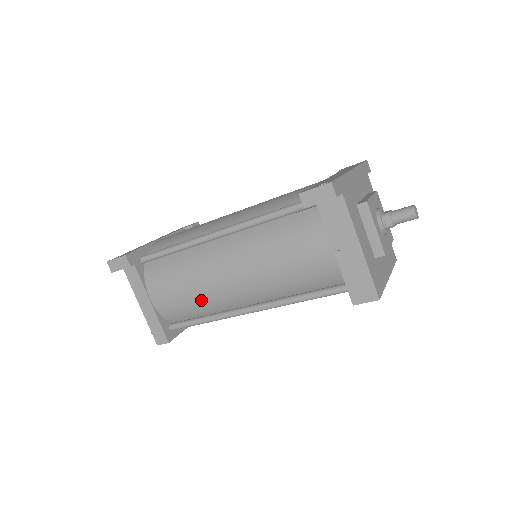
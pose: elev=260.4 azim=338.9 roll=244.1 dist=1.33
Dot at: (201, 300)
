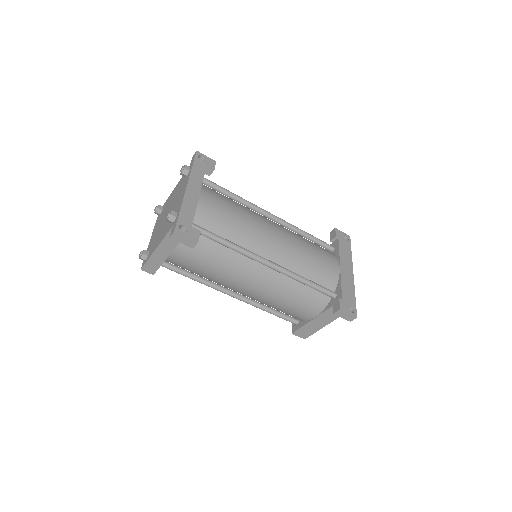
Dot at: (211, 277)
